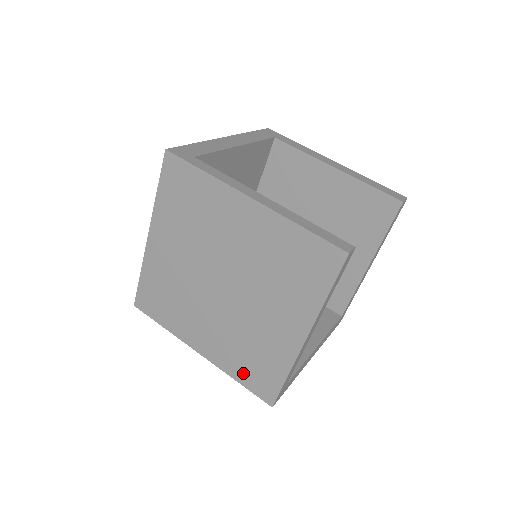
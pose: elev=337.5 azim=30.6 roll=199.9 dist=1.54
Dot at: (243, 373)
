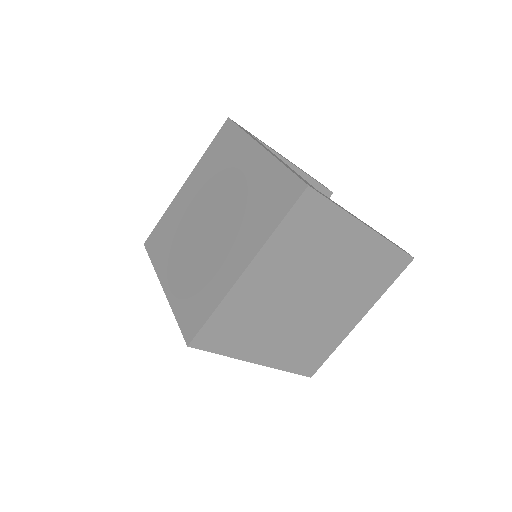
Dot at: (297, 363)
